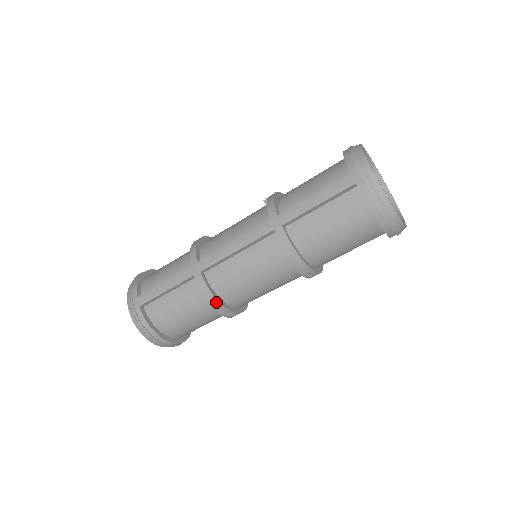
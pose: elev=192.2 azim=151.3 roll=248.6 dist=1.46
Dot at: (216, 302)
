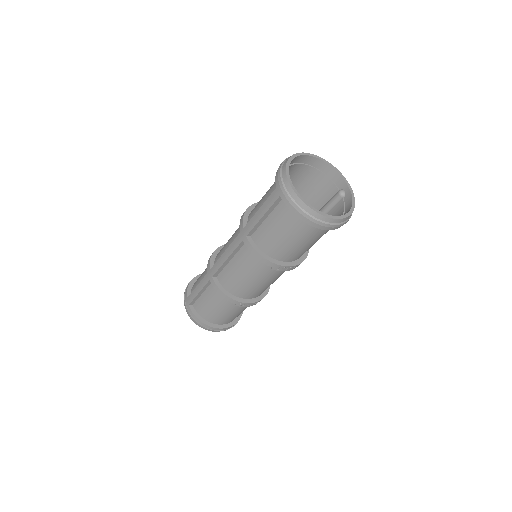
Dot at: (228, 298)
